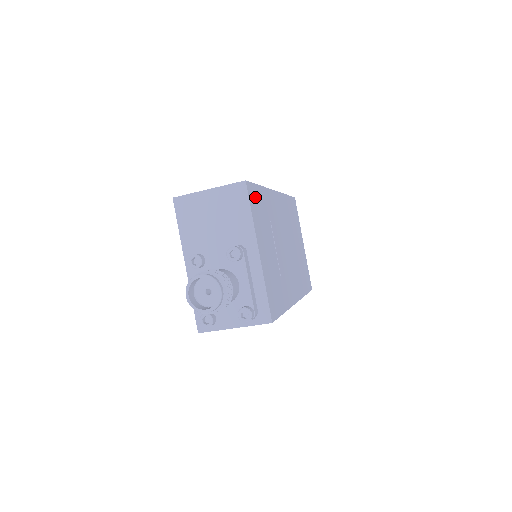
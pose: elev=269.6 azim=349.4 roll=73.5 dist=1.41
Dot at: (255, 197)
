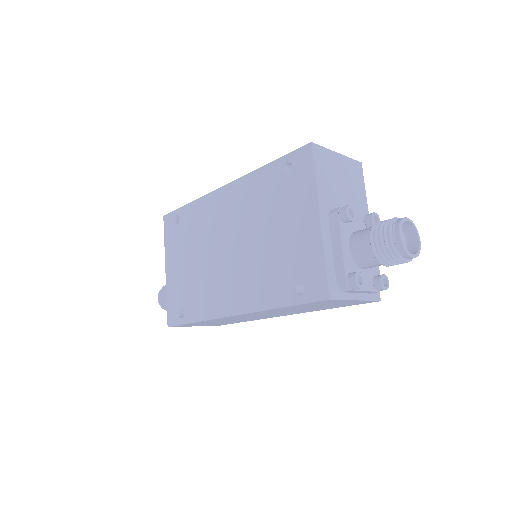
Dot at: occluded
